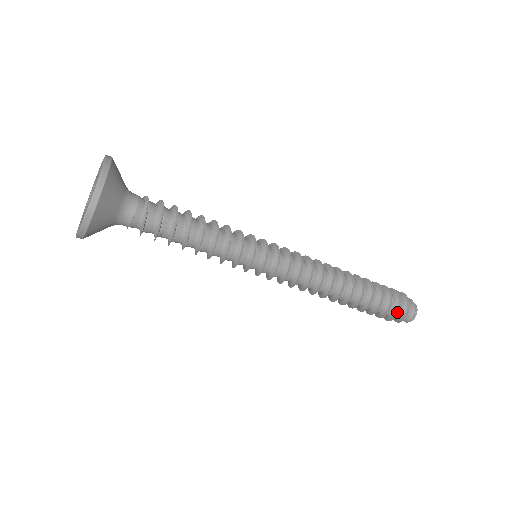
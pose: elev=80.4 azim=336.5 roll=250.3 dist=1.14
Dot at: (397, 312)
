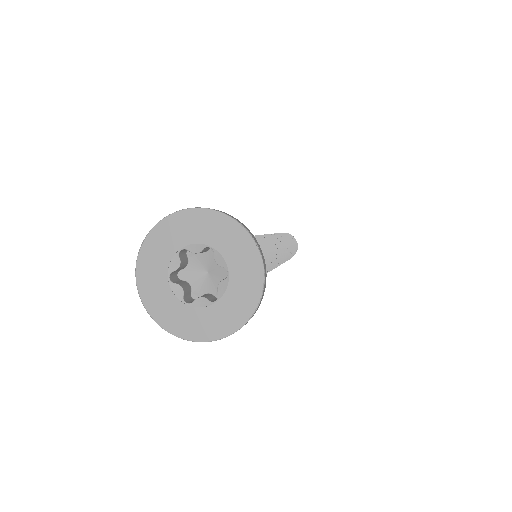
Dot at: occluded
